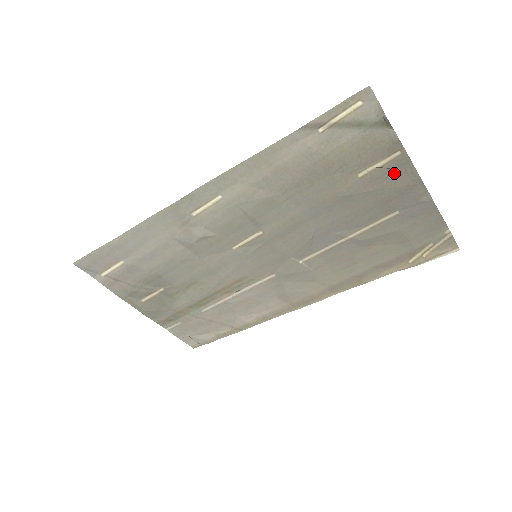
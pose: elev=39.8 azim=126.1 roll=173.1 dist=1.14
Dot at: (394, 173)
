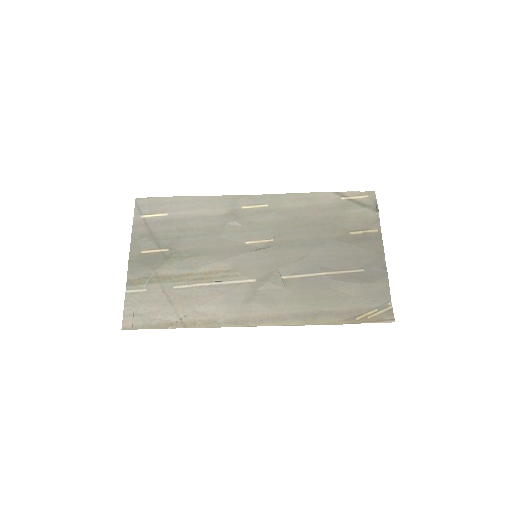
Dot at: (370, 241)
